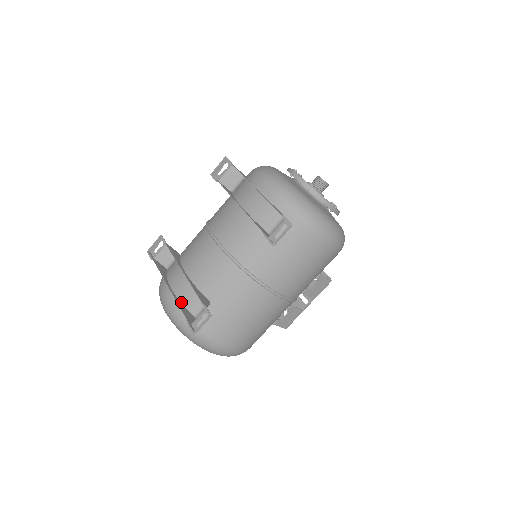
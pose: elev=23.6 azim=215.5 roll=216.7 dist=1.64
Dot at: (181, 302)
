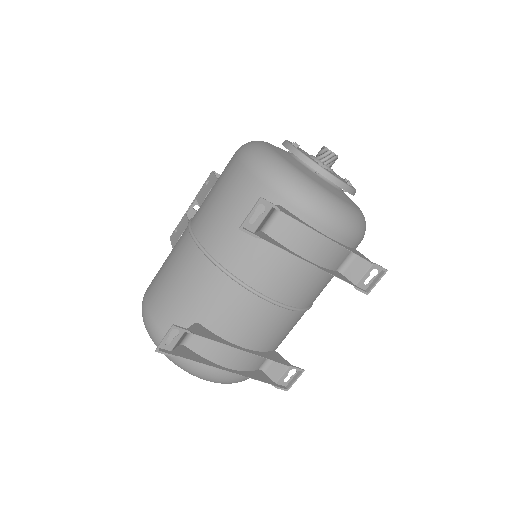
Dot at: (245, 371)
